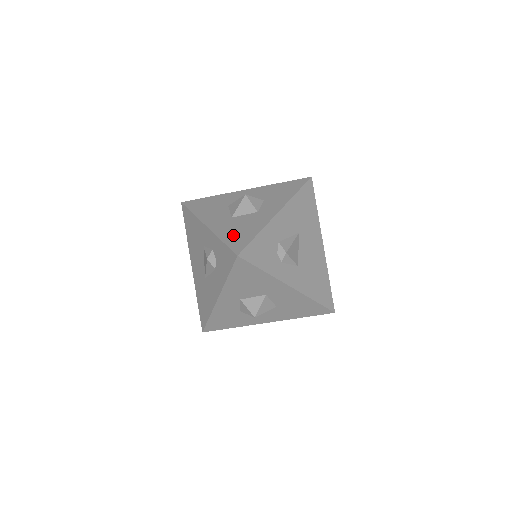
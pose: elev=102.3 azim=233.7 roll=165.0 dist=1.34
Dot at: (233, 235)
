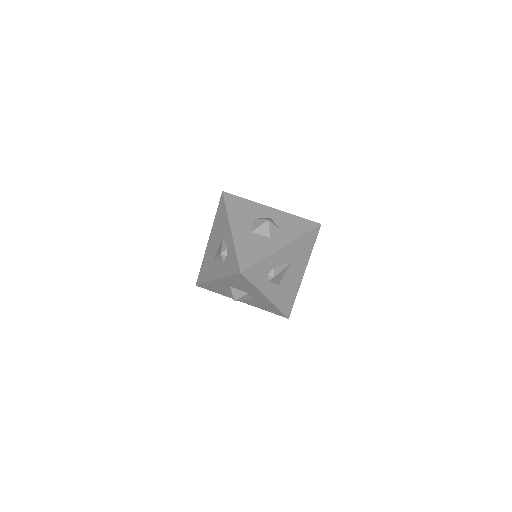
Dot at: (245, 251)
